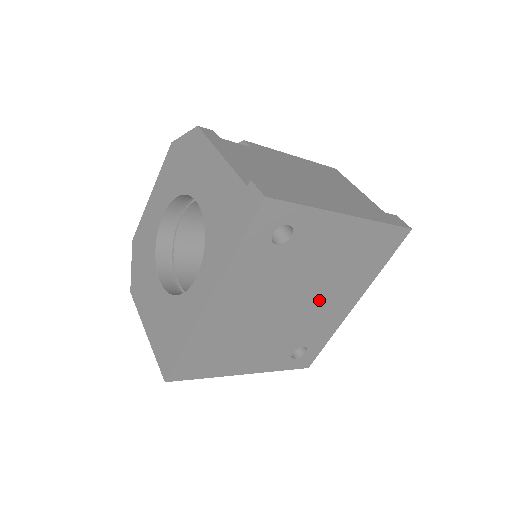
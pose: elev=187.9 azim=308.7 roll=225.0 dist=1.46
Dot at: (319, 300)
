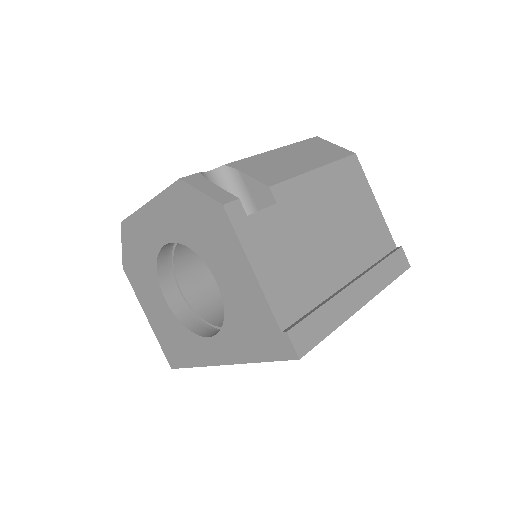
Dot at: occluded
